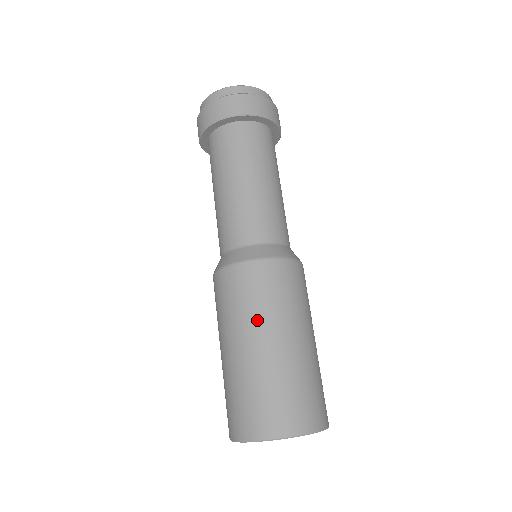
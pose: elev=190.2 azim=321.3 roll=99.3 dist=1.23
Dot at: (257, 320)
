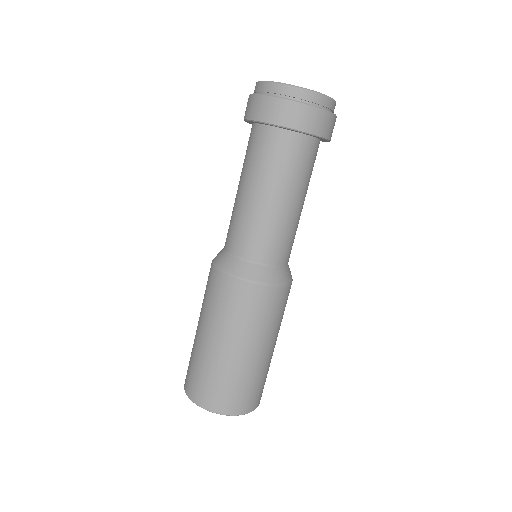
Dot at: (224, 327)
